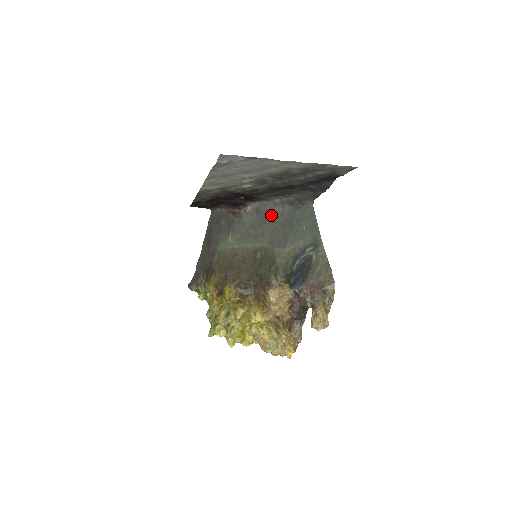
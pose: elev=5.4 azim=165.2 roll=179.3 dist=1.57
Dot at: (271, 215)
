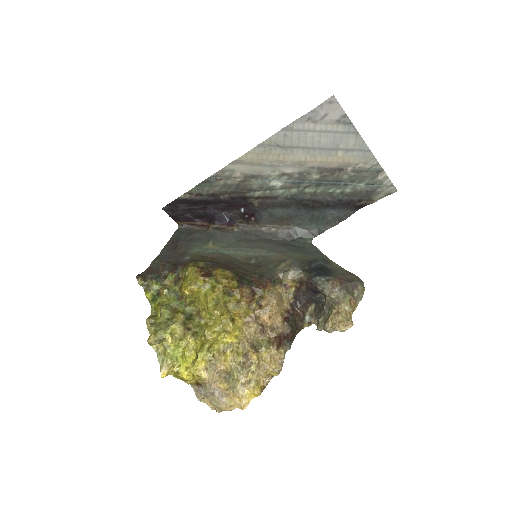
Dot at: (264, 239)
